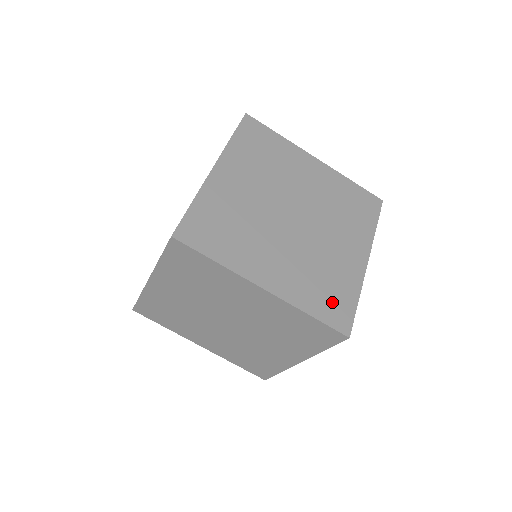
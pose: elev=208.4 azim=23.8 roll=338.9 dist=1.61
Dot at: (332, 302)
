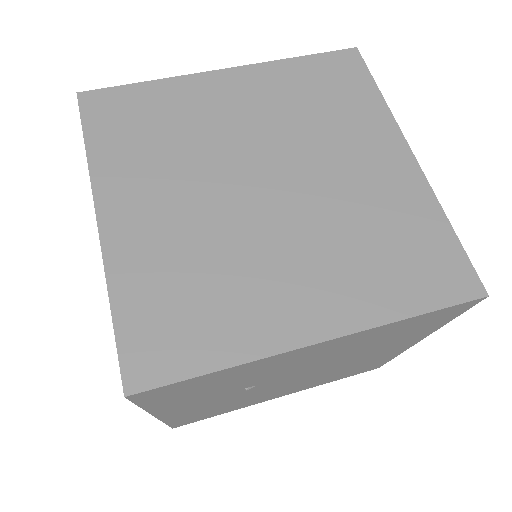
Dot at: (168, 326)
